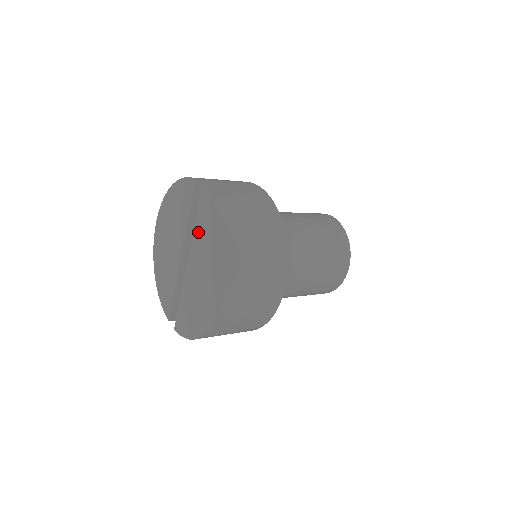
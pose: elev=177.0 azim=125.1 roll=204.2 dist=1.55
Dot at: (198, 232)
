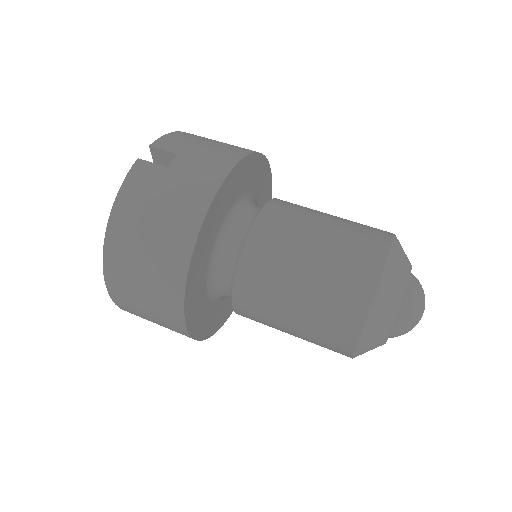
Dot at: occluded
